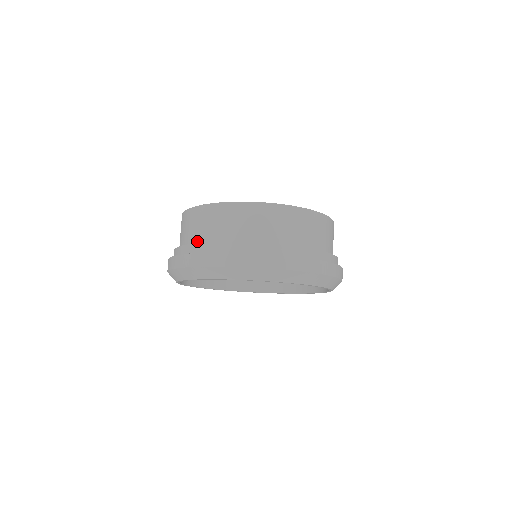
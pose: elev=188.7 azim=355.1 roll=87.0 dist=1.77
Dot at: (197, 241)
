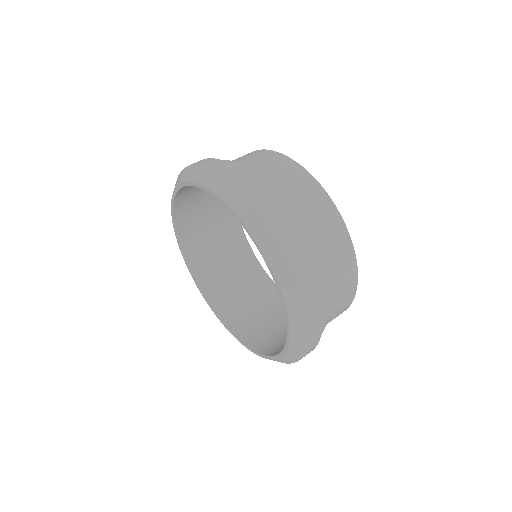
Dot at: occluded
